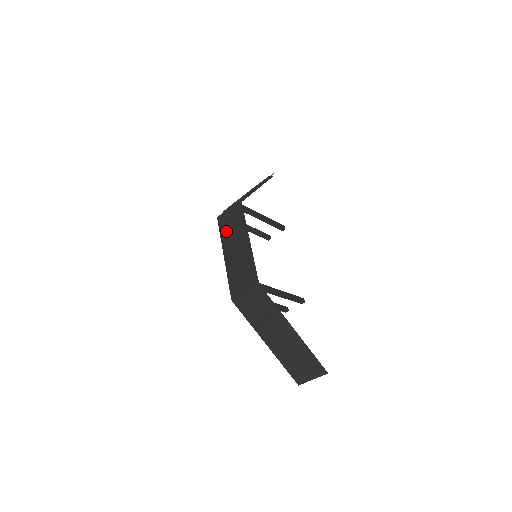
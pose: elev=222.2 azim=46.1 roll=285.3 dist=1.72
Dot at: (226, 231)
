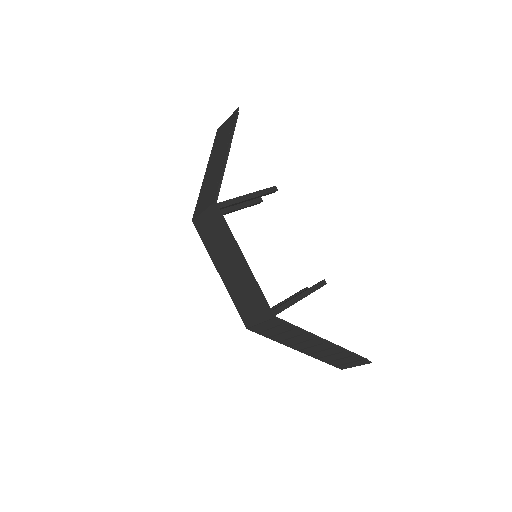
Dot at: (210, 242)
